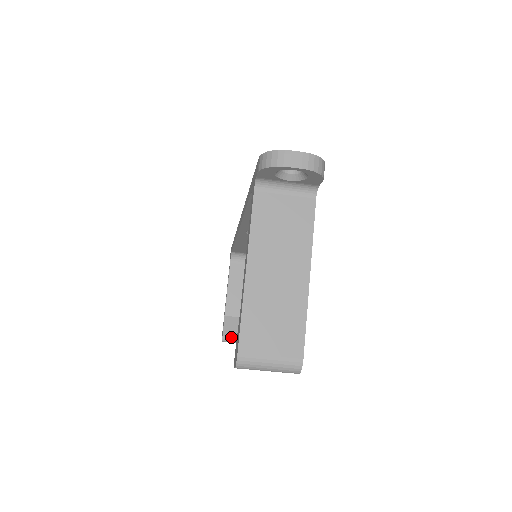
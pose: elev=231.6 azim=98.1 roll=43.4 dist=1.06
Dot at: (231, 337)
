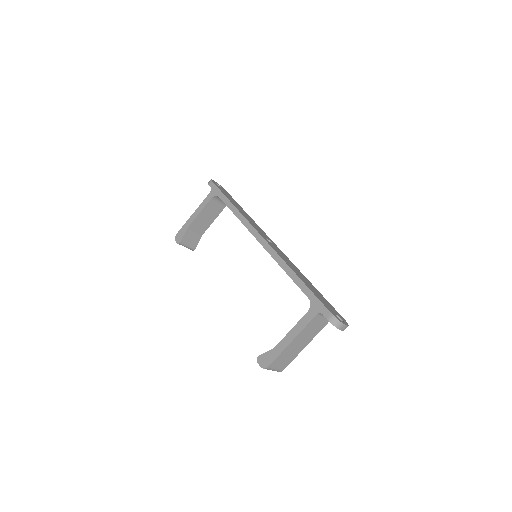
Dot at: (185, 244)
